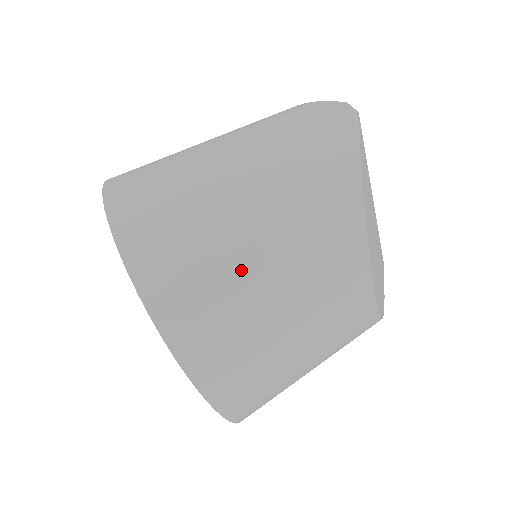
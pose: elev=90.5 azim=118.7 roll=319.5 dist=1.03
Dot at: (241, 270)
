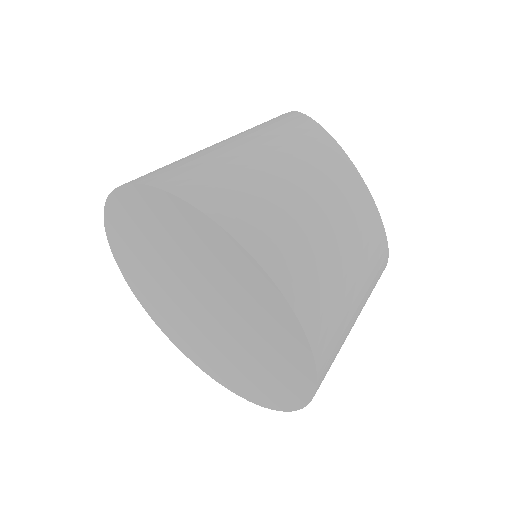
Dot at: (264, 175)
